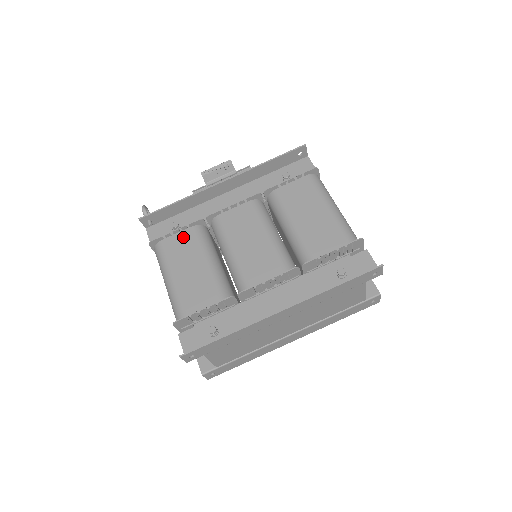
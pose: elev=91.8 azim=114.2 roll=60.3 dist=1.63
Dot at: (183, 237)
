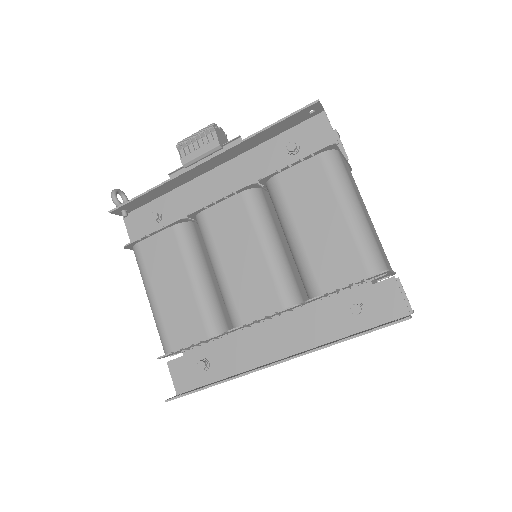
Dot at: (162, 241)
